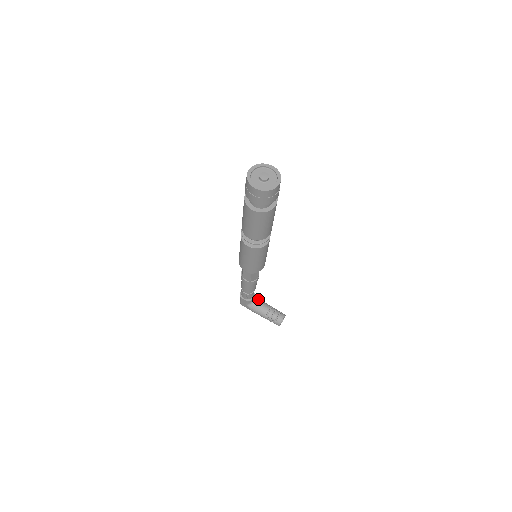
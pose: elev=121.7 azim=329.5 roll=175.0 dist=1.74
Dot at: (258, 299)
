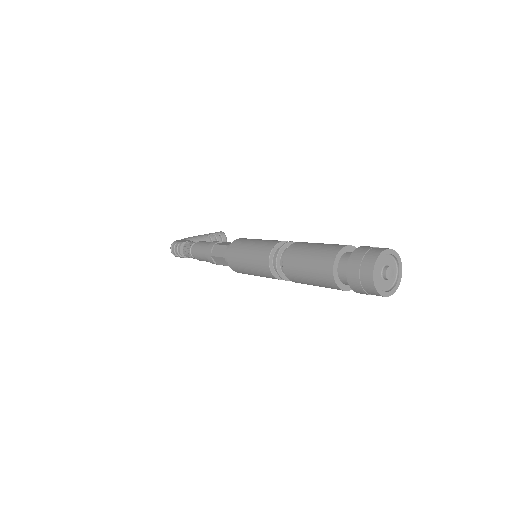
Dot at: (193, 241)
